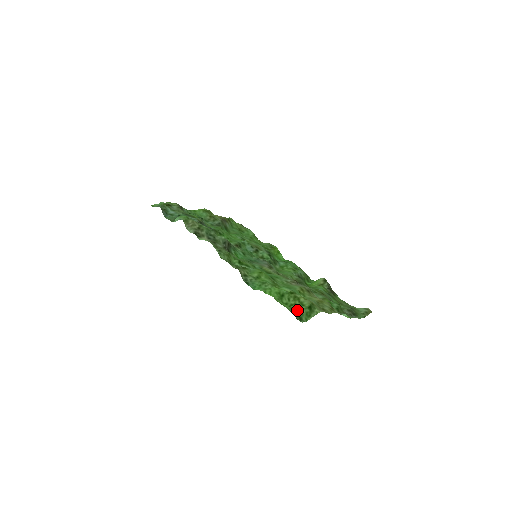
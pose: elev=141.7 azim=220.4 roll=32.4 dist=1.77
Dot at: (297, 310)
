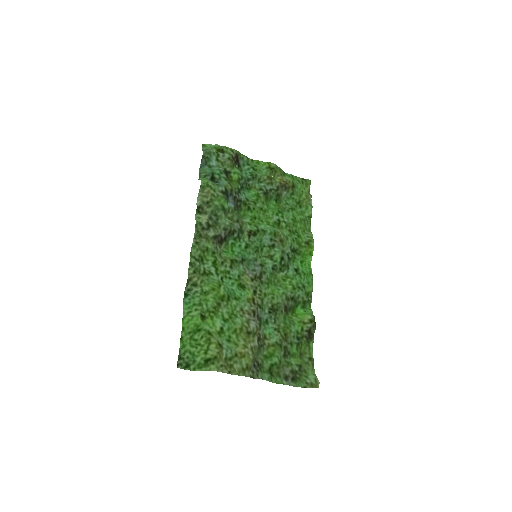
Dot at: (195, 354)
